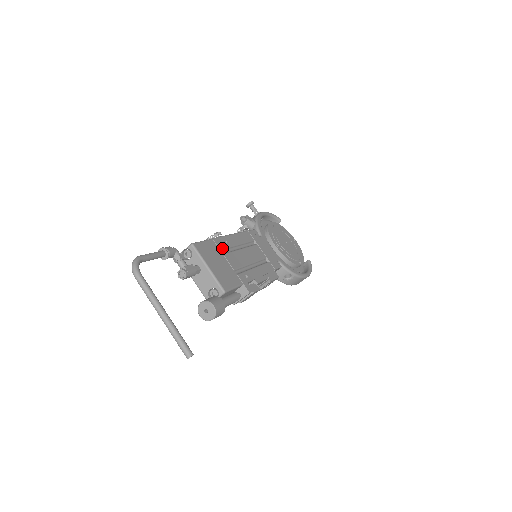
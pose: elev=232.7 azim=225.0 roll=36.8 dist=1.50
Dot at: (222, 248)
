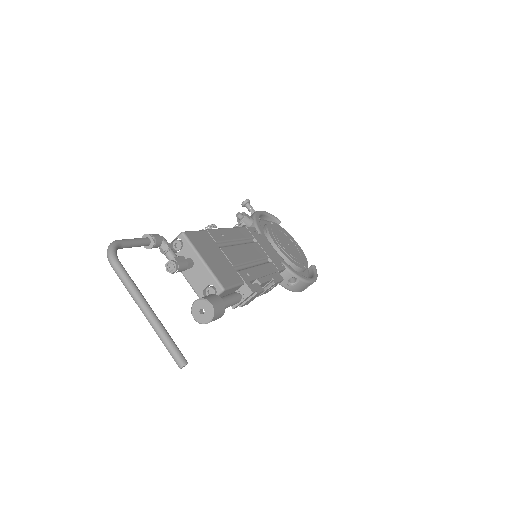
Dot at: (218, 241)
